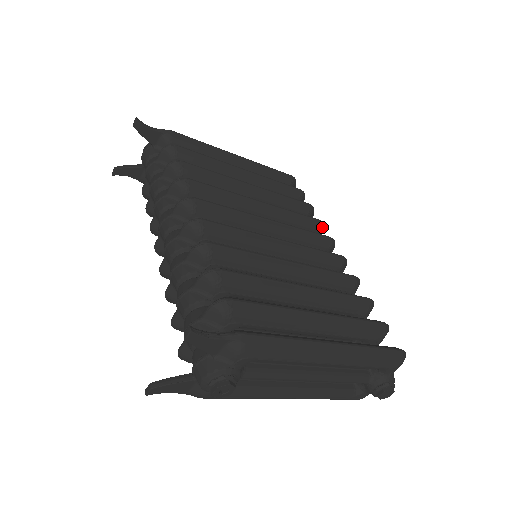
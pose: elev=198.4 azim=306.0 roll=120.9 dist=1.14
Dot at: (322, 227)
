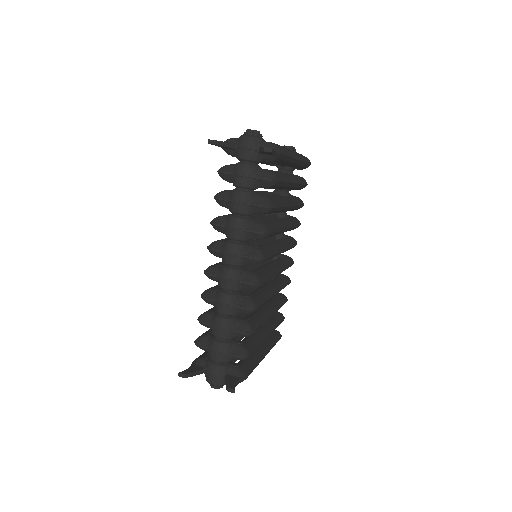
Dot at: occluded
